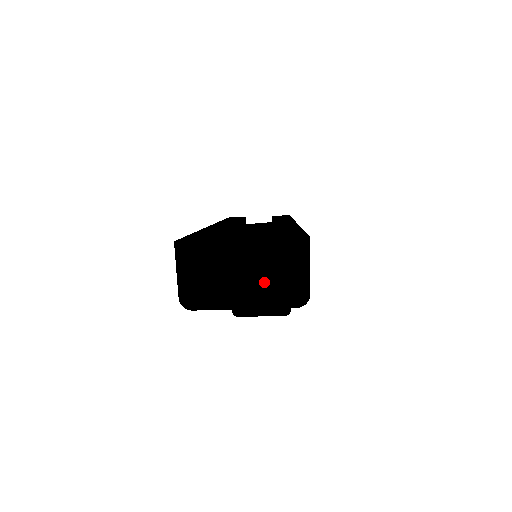
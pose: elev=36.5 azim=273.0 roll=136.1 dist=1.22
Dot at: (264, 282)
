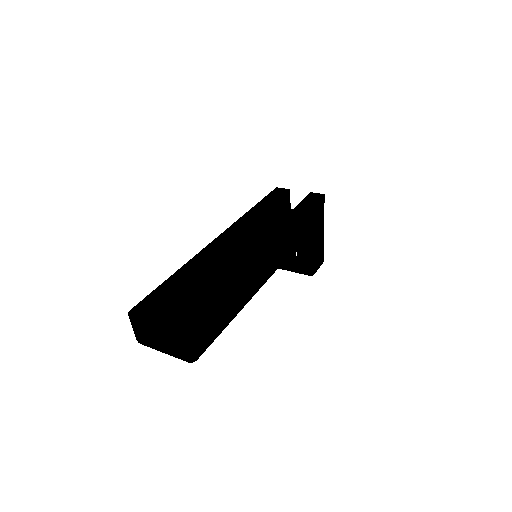
Dot at: (169, 347)
